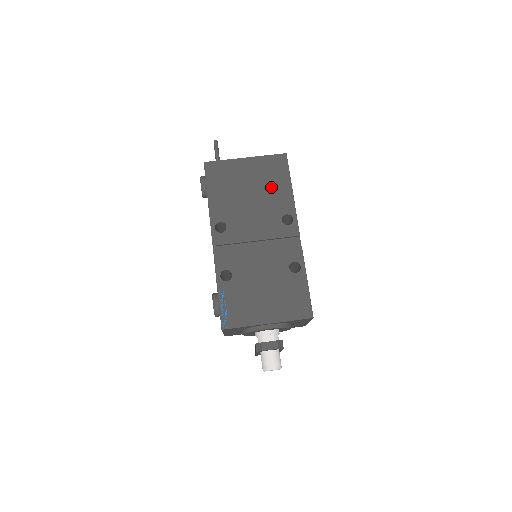
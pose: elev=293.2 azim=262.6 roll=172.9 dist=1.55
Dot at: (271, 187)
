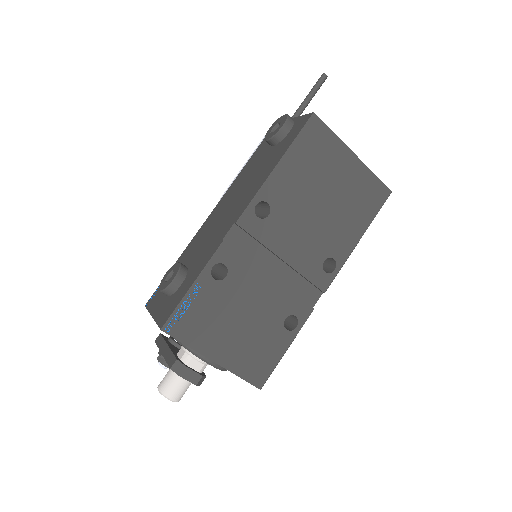
Dot at: (347, 214)
